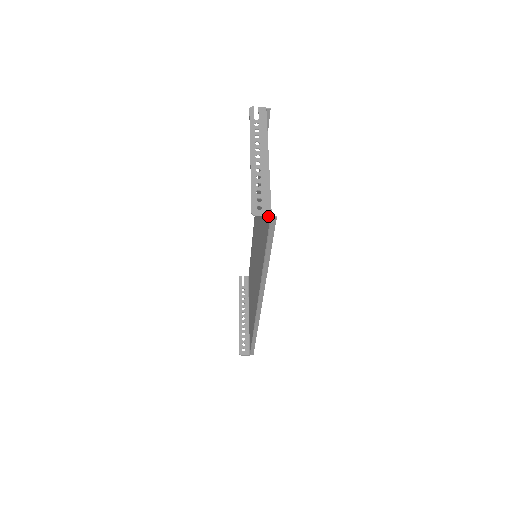
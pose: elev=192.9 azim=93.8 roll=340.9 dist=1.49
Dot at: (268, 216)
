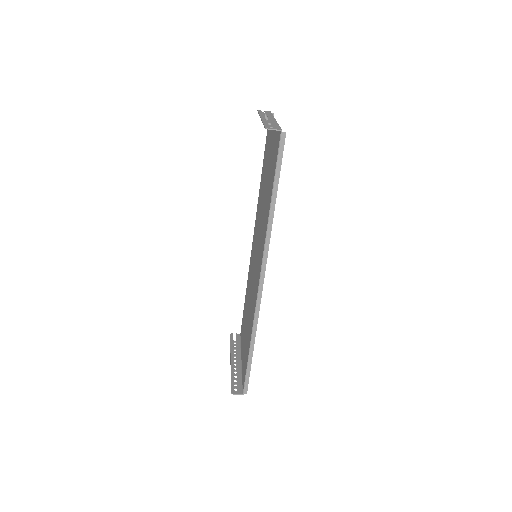
Dot at: (279, 130)
